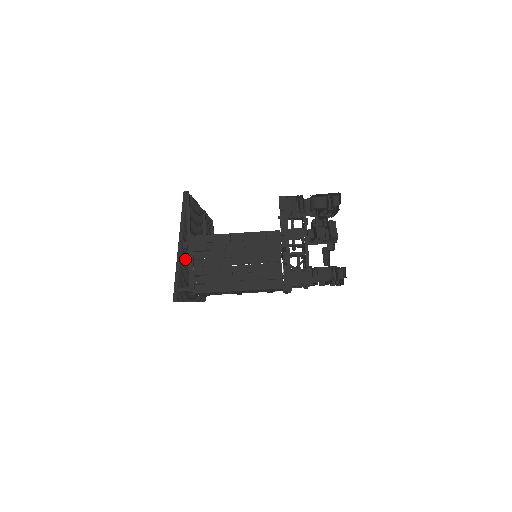
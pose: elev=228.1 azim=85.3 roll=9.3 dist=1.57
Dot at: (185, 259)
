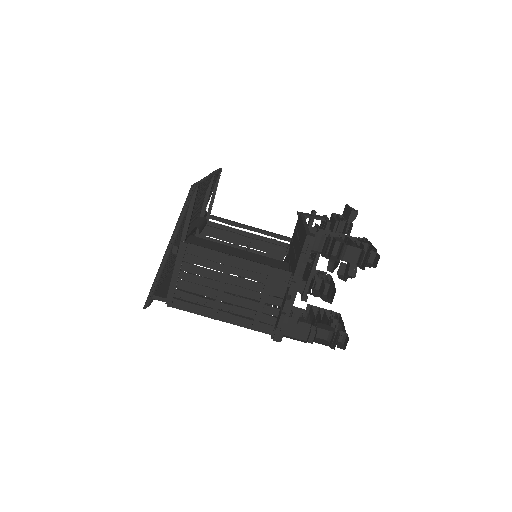
Dot at: (172, 254)
